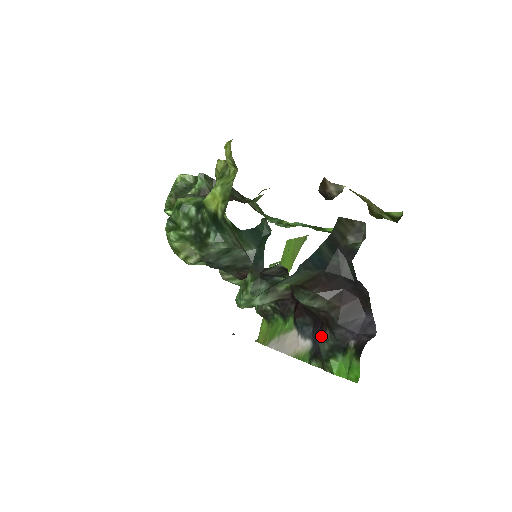
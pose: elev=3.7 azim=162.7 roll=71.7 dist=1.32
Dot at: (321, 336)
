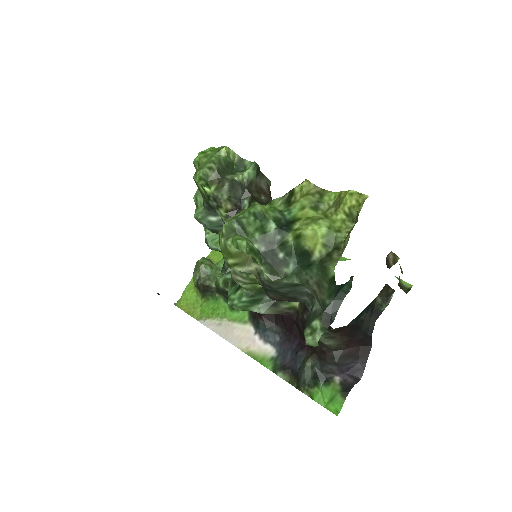
Dot at: (308, 361)
